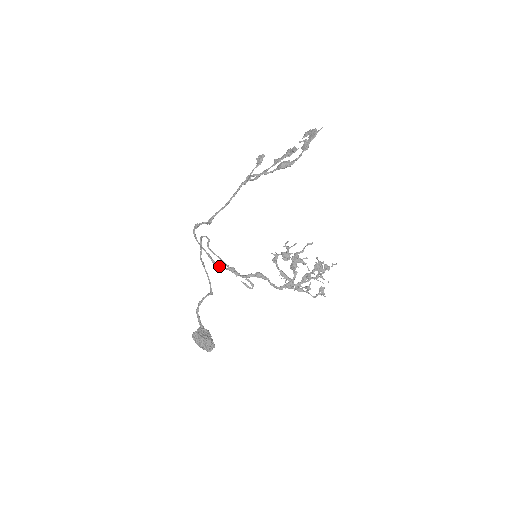
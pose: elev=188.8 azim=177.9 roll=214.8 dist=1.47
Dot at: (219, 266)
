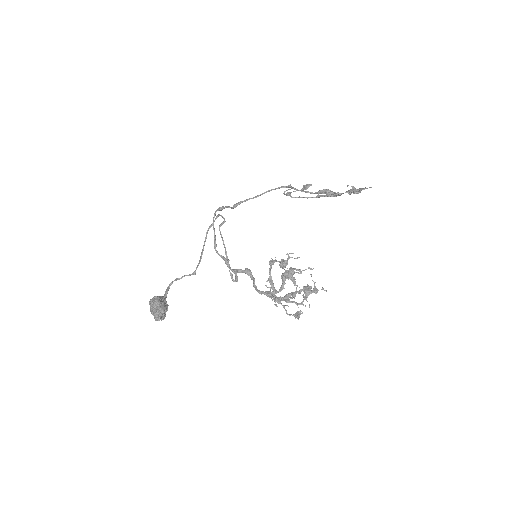
Dot at: (217, 252)
